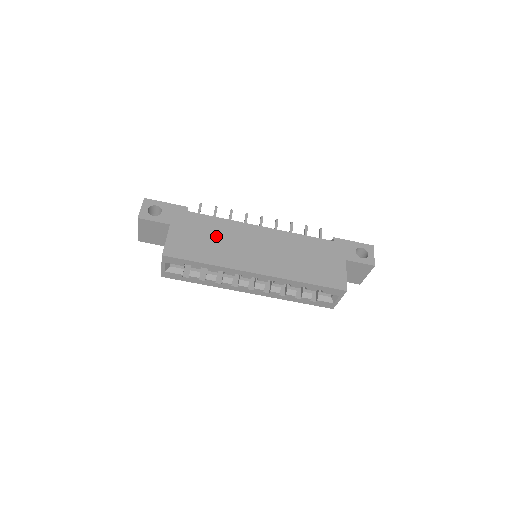
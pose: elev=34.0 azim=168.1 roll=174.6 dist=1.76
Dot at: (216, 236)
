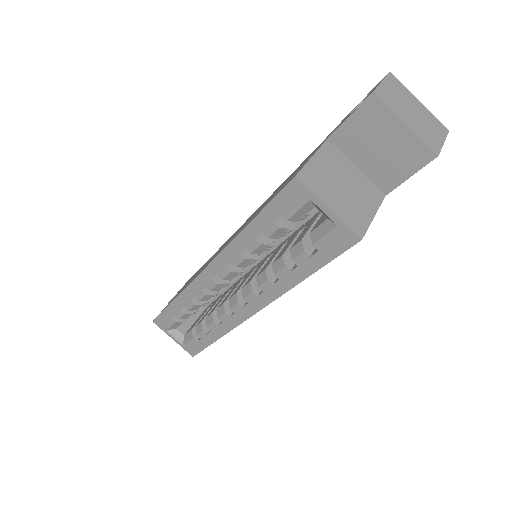
Dot at: (204, 265)
